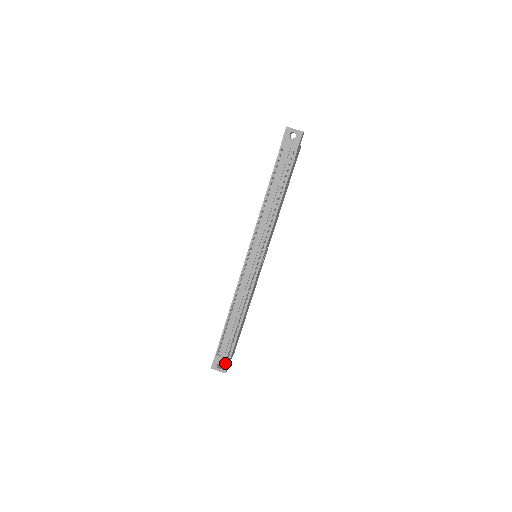
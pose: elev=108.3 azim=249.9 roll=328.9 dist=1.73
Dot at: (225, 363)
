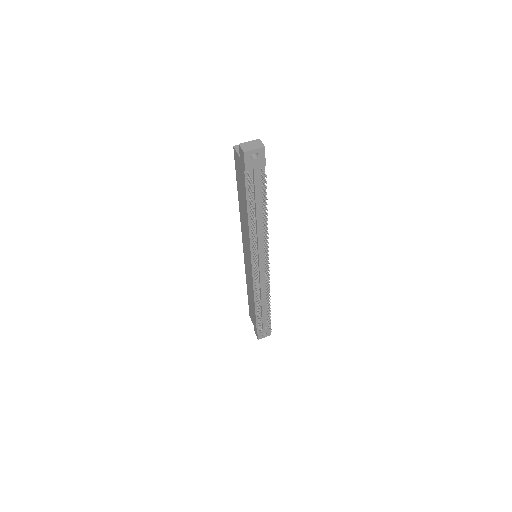
Dot at: (268, 331)
